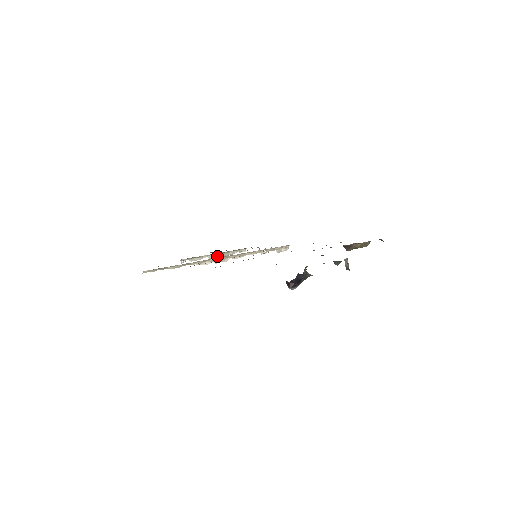
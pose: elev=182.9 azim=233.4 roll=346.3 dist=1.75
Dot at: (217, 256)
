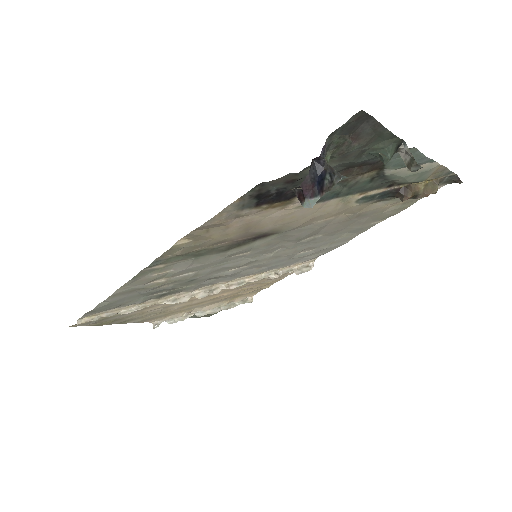
Dot at: (210, 312)
